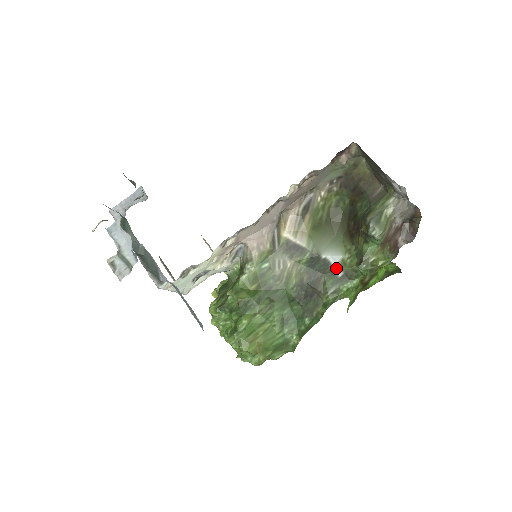
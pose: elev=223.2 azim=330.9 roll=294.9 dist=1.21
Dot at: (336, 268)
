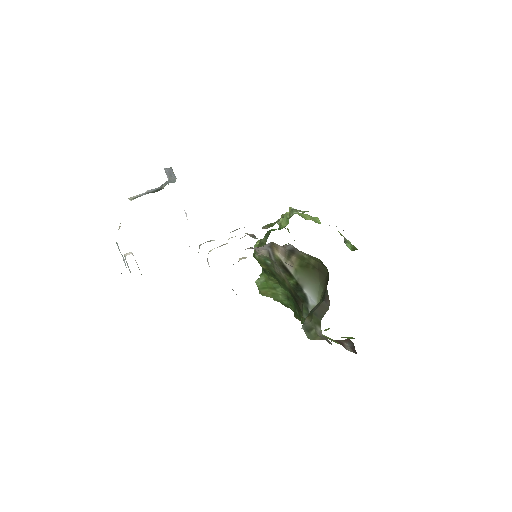
Dot at: (310, 307)
